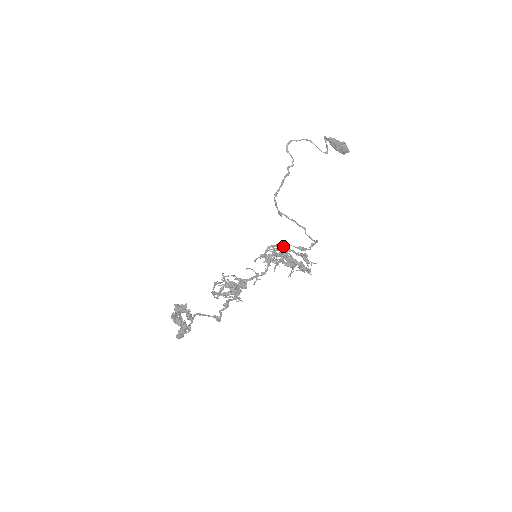
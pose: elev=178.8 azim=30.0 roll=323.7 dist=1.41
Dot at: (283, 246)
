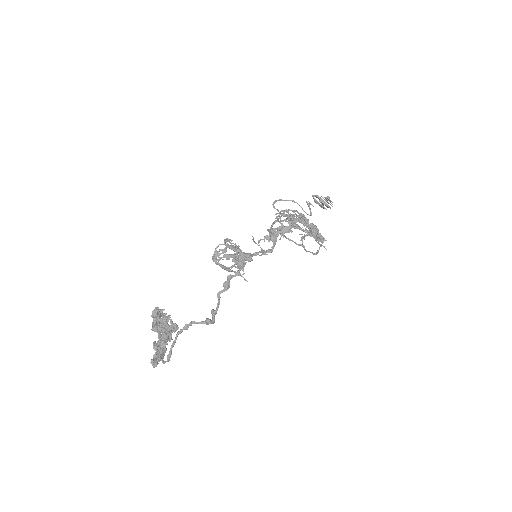
Dot at: occluded
